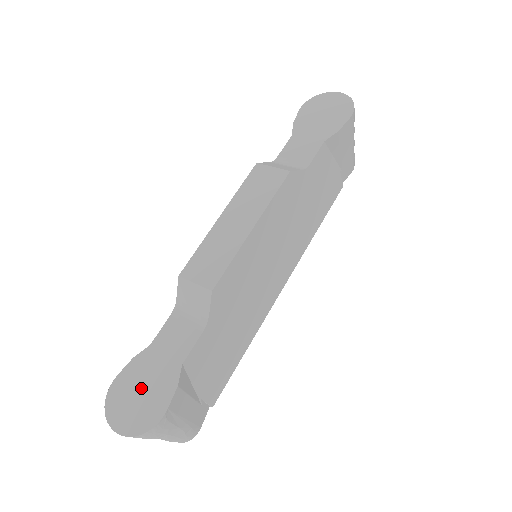
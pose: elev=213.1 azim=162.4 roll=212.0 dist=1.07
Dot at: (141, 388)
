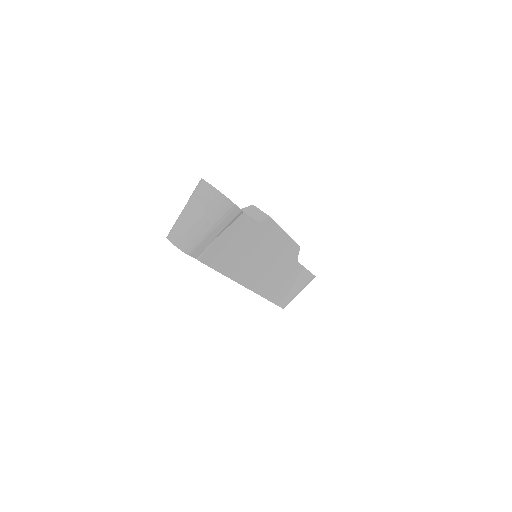
Dot at: occluded
